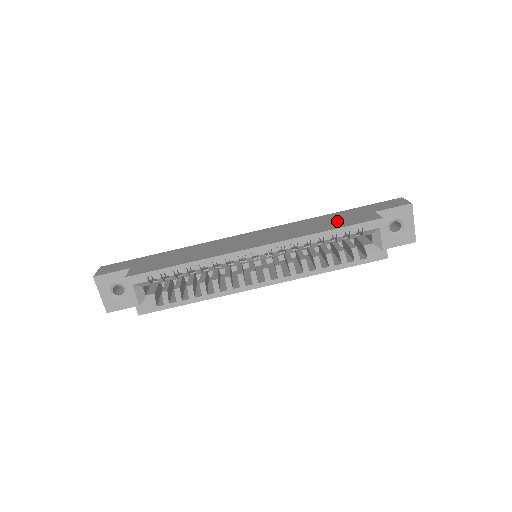
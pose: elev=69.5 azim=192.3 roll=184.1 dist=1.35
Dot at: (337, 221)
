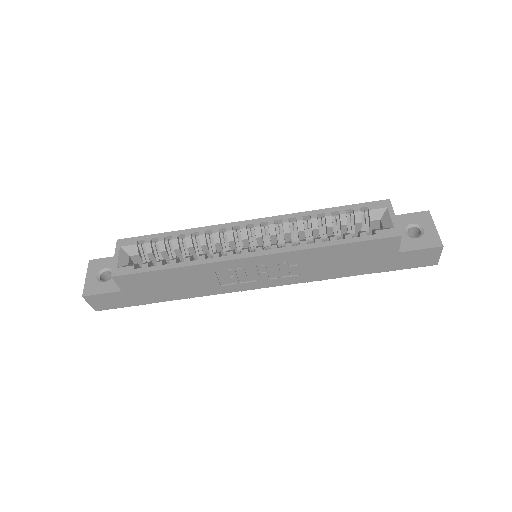
Dot at: occluded
